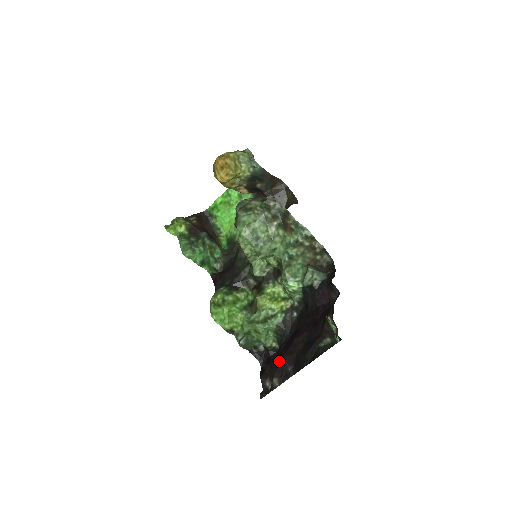
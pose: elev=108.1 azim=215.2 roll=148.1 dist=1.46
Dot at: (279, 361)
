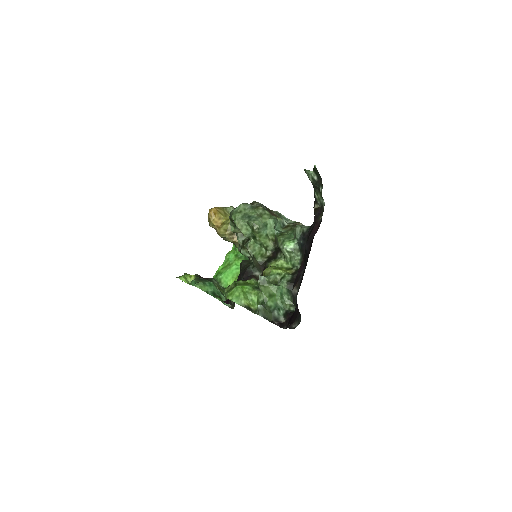
Dot at: occluded
